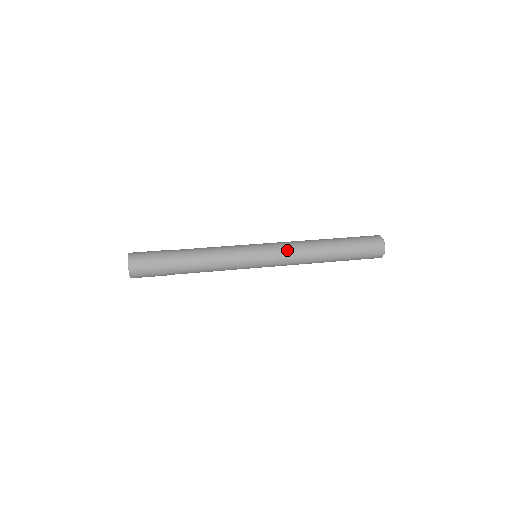
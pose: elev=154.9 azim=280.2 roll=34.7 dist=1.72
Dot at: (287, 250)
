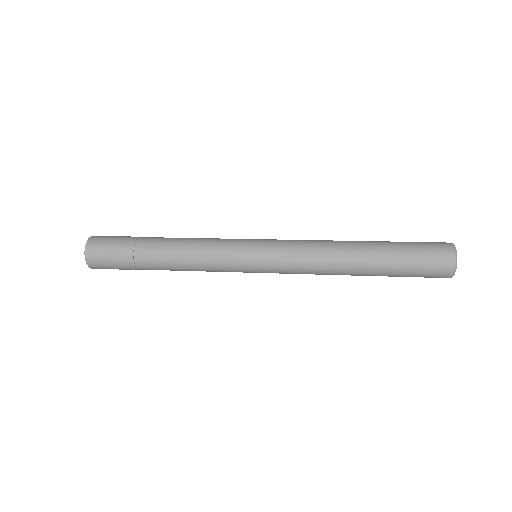
Dot at: (297, 245)
